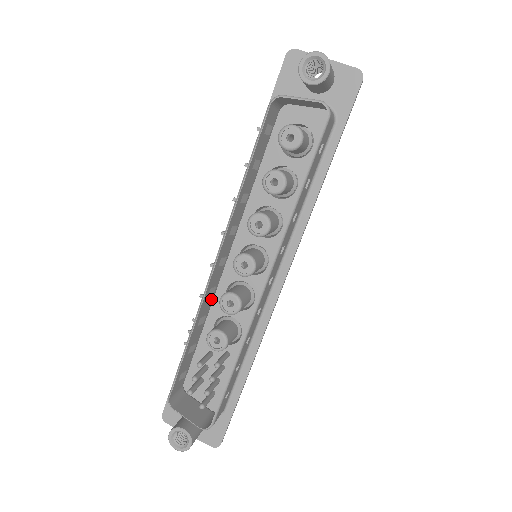
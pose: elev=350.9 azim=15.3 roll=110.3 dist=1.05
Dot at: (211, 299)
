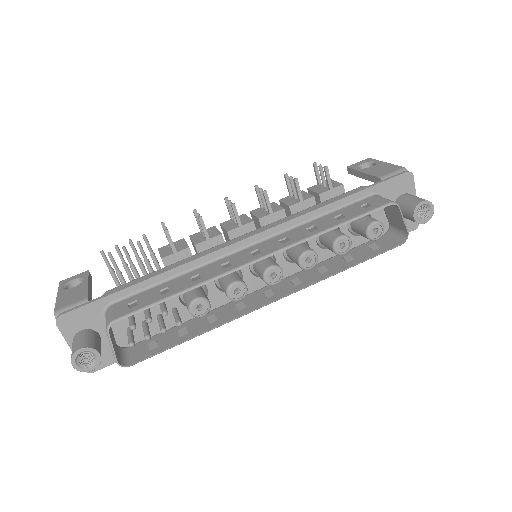
Dot at: (213, 267)
